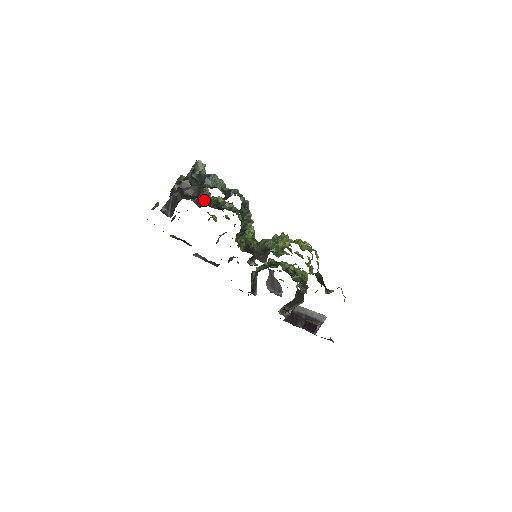
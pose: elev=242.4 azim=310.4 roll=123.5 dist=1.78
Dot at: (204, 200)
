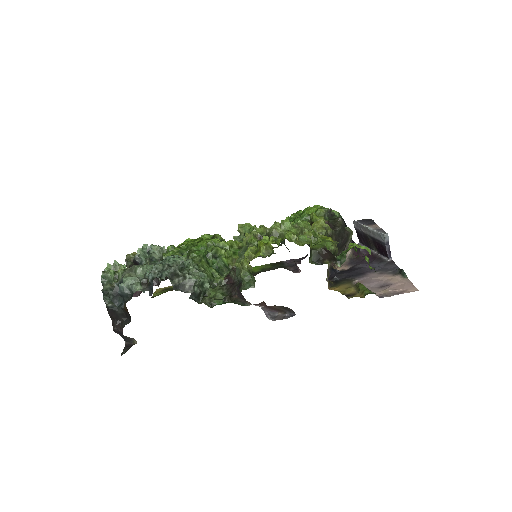
Dot at: occluded
